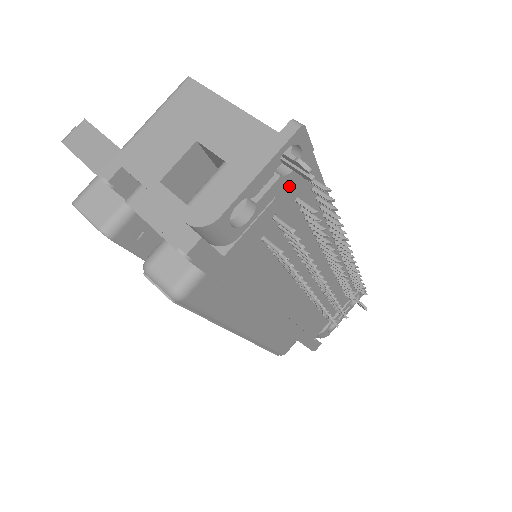
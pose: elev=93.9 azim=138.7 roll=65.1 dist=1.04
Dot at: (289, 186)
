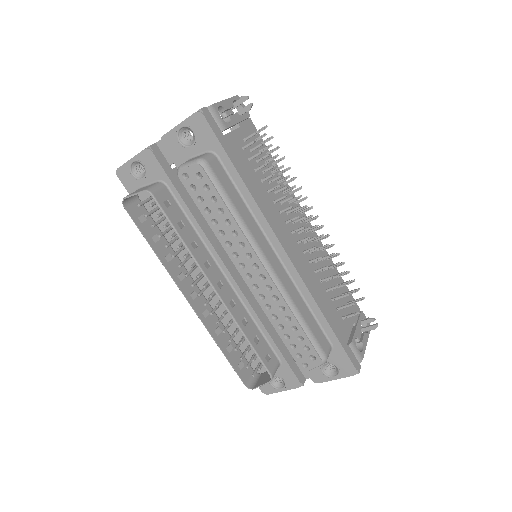
Dot at: (245, 127)
